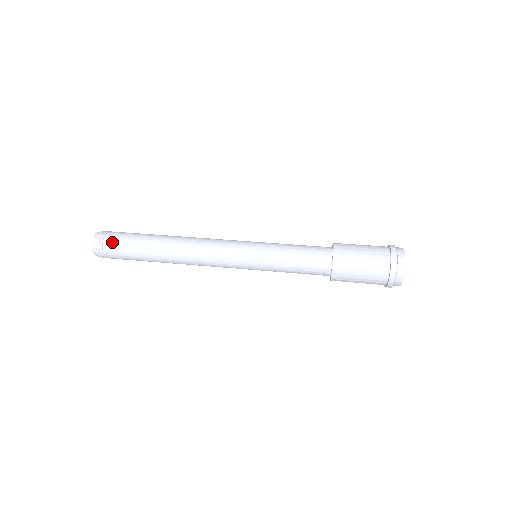
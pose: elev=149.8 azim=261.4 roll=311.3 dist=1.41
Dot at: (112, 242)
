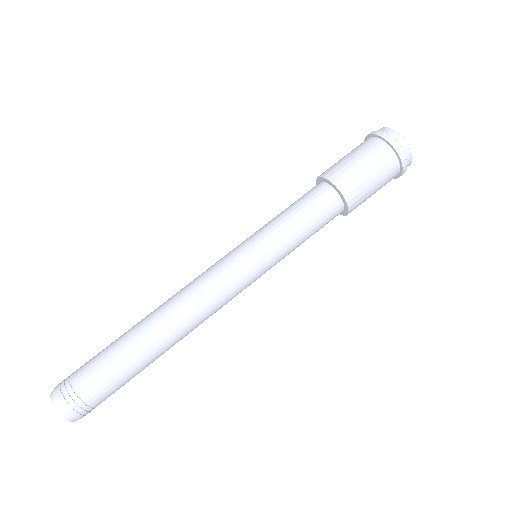
Dot at: occluded
